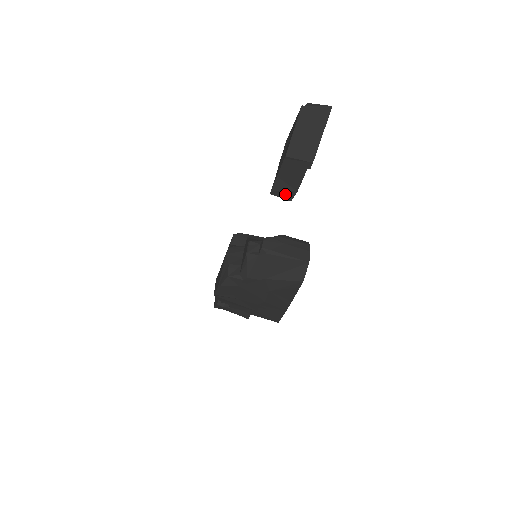
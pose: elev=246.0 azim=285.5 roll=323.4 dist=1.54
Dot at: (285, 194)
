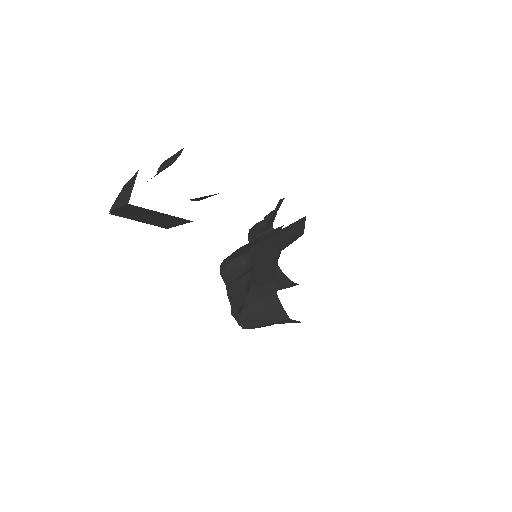
Dot at: occluded
